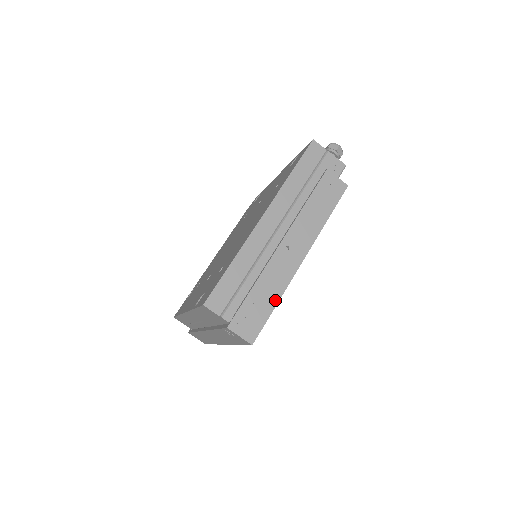
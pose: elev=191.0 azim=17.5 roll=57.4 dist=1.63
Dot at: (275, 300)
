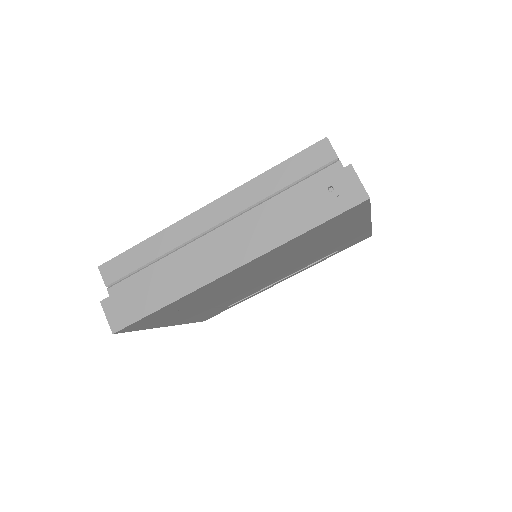
Dot at: occluded
